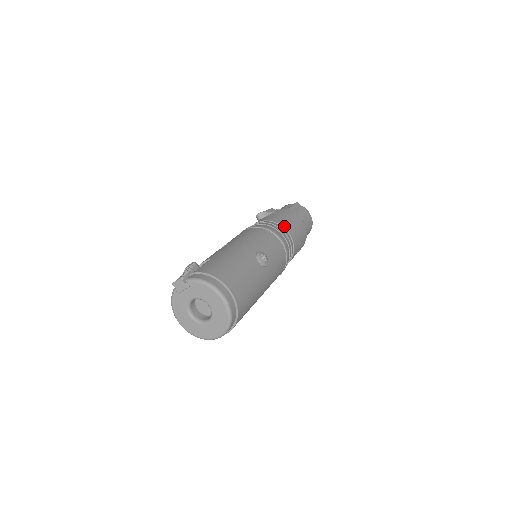
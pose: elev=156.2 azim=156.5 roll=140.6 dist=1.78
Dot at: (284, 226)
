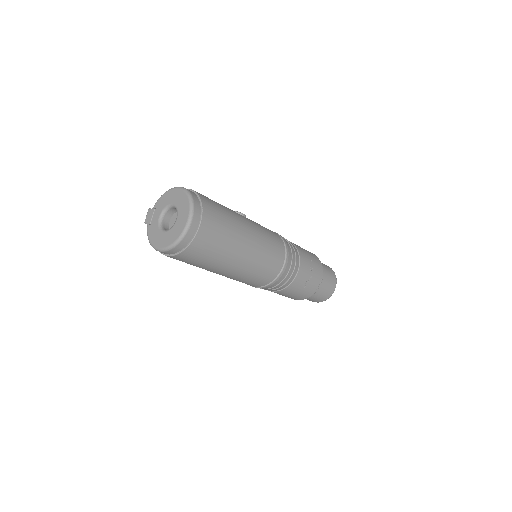
Dot at: occluded
